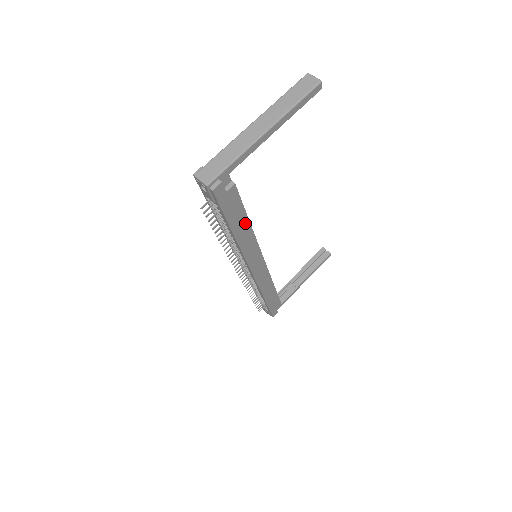
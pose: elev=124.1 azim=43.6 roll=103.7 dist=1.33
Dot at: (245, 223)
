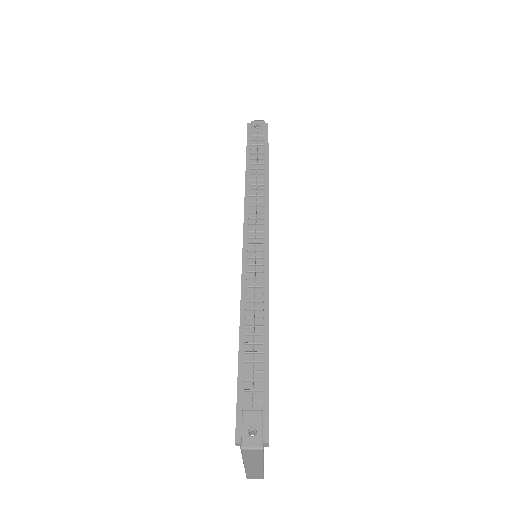
Dot at: occluded
